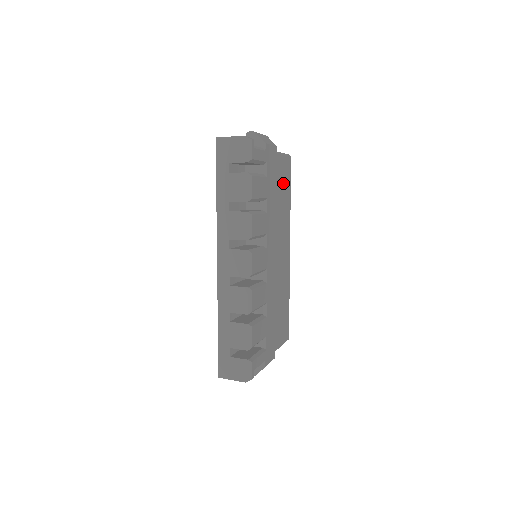
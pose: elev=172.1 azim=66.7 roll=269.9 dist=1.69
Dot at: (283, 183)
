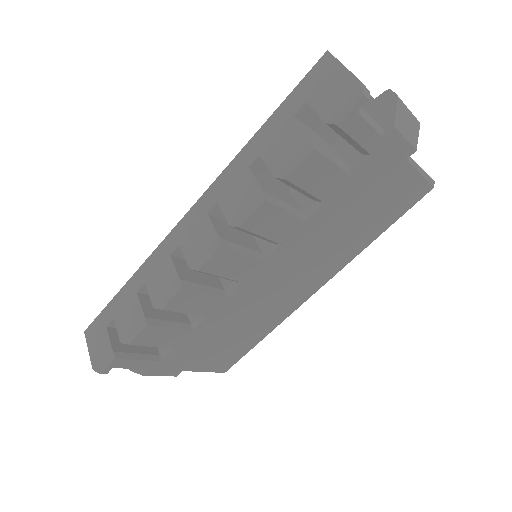
Dot at: (382, 207)
